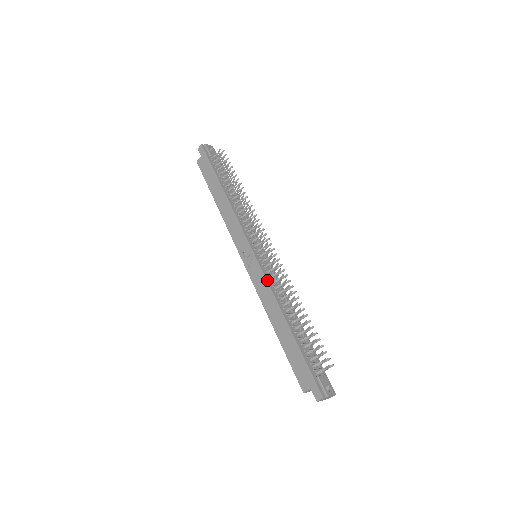
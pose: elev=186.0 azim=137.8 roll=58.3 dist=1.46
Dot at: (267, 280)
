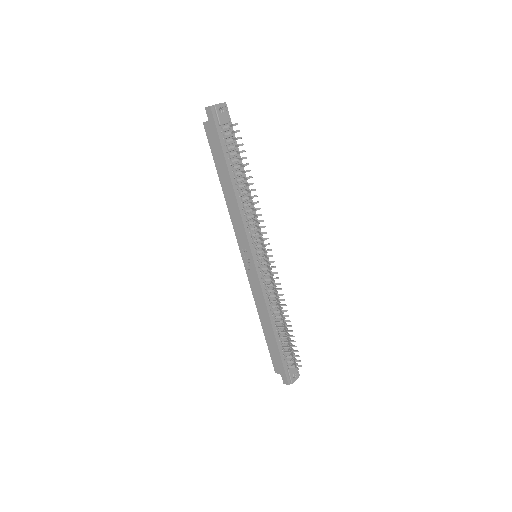
Dot at: (262, 290)
